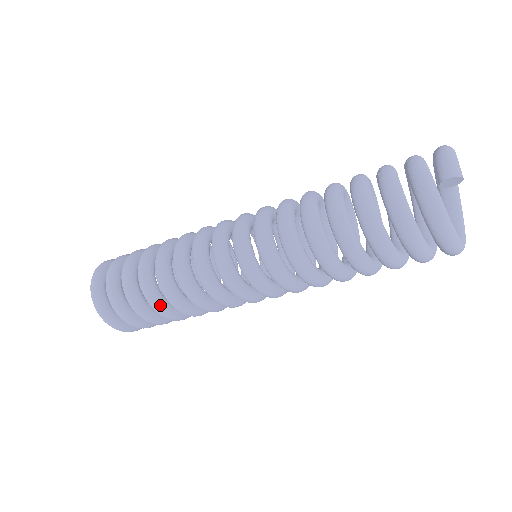
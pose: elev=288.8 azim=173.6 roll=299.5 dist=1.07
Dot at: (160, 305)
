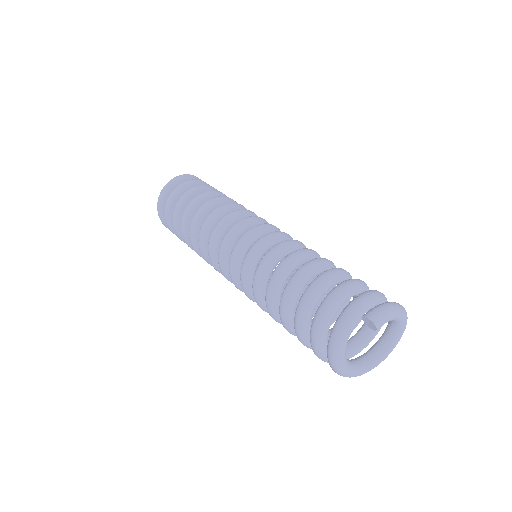
Dot at: (185, 224)
